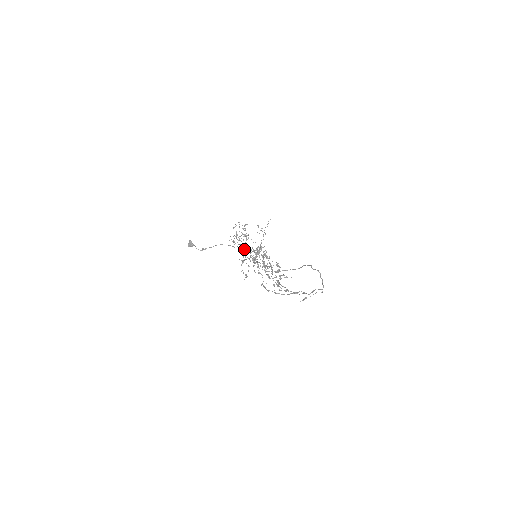
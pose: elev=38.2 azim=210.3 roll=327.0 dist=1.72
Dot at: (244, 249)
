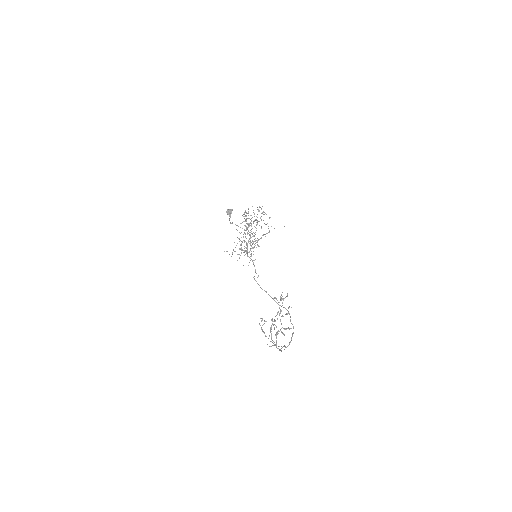
Dot at: occluded
